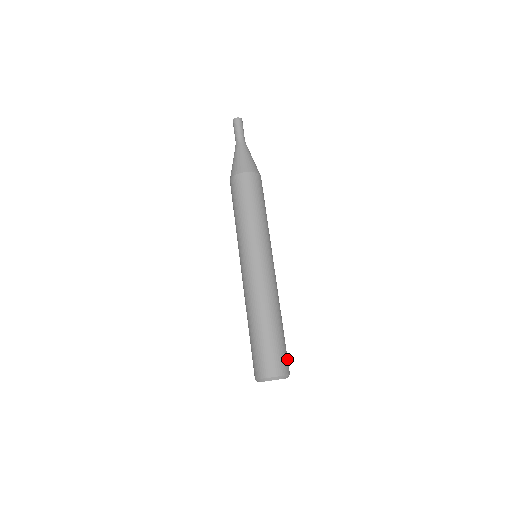
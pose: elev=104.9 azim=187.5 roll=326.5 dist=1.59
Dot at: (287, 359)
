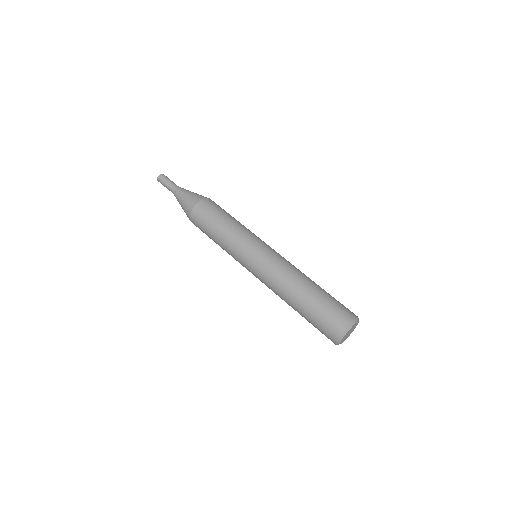
Dot at: (343, 309)
